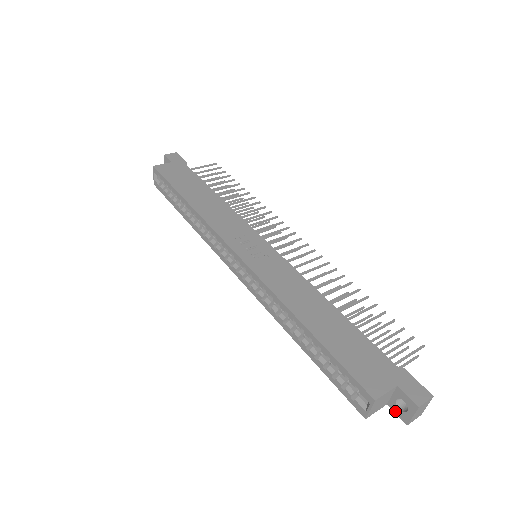
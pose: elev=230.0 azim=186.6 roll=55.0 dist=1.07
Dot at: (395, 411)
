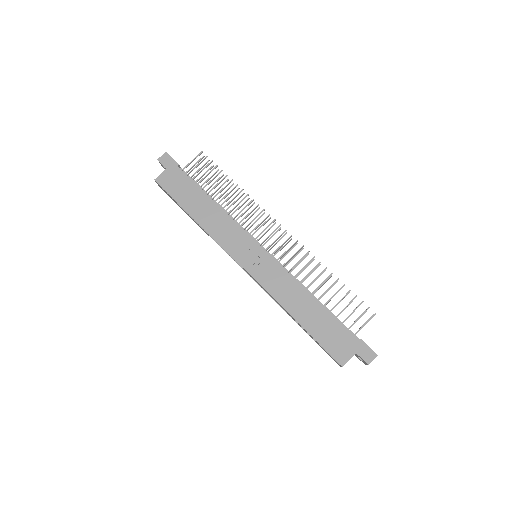
Dot at: (358, 358)
